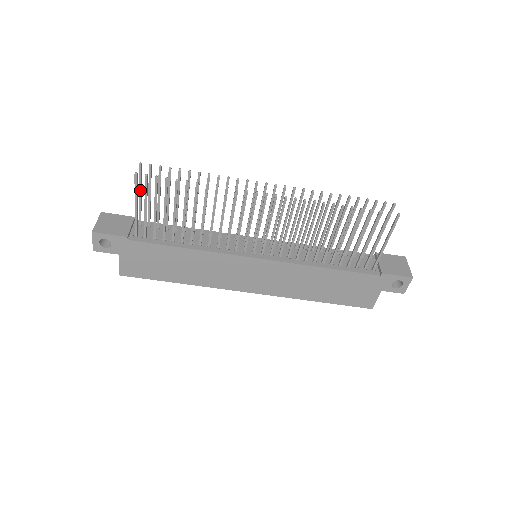
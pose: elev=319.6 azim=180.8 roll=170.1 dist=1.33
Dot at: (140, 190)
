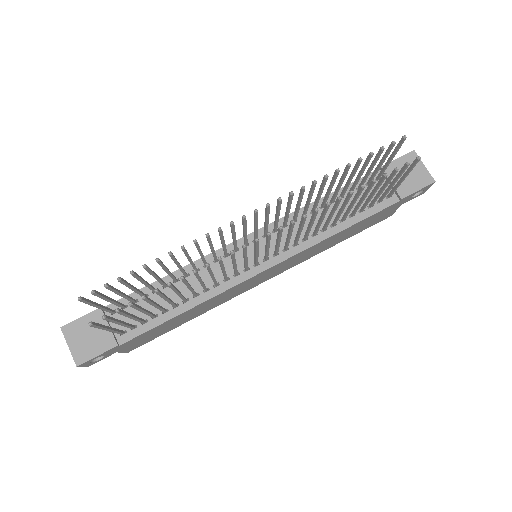
Dot at: (95, 306)
